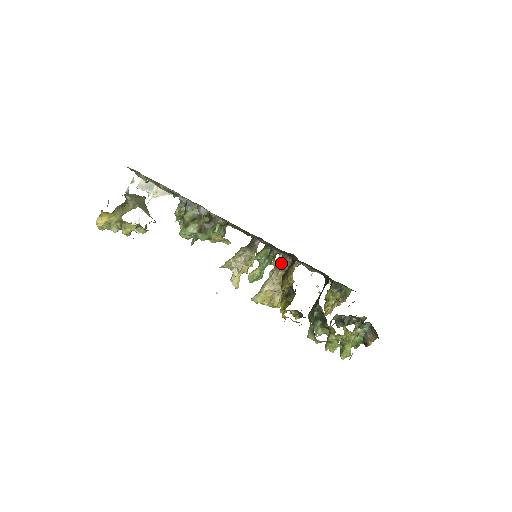
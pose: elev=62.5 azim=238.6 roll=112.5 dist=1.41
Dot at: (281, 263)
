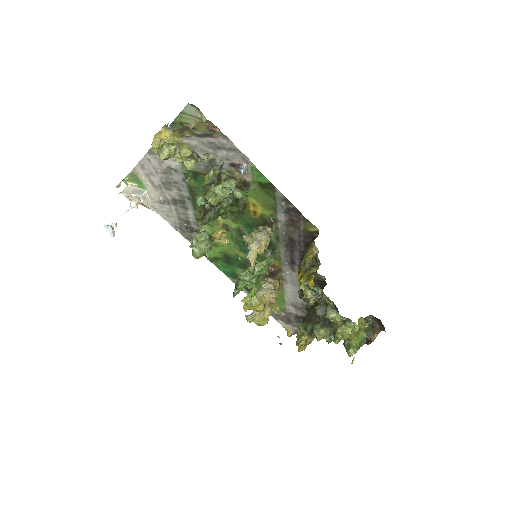
Dot at: (272, 275)
